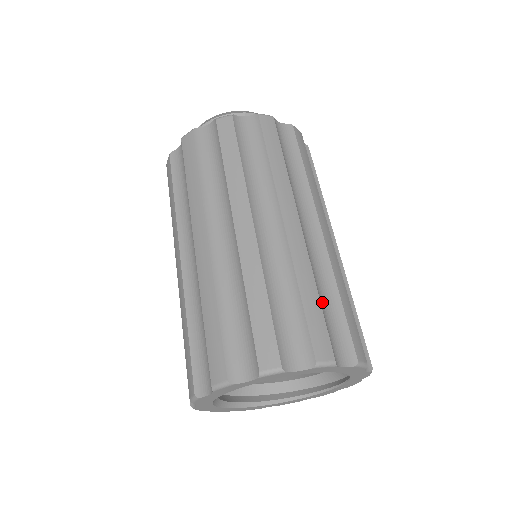
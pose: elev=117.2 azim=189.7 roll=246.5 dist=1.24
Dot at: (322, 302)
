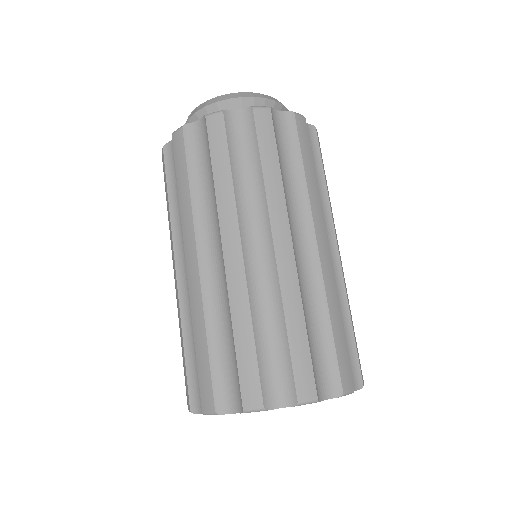
Dot at: (311, 332)
